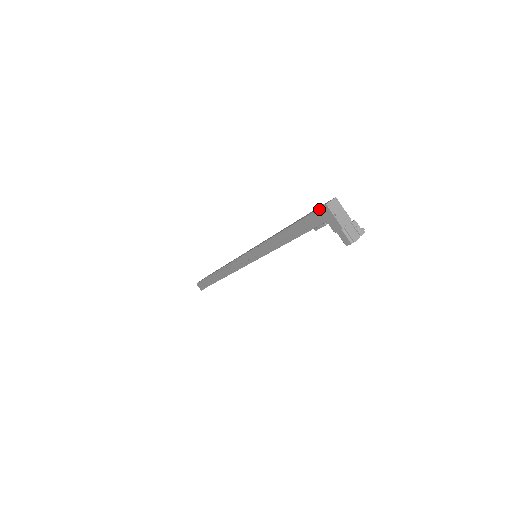
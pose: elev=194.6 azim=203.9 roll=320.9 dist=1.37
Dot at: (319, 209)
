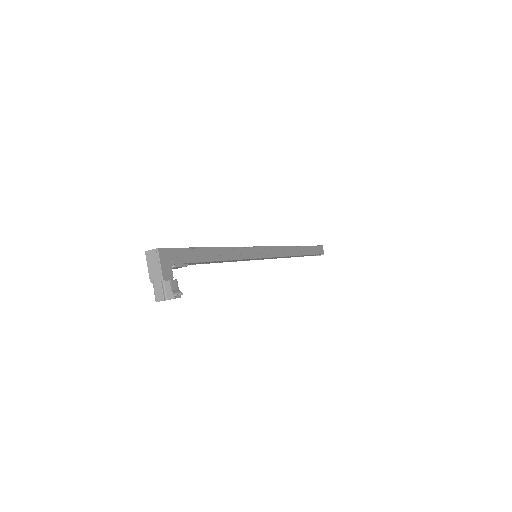
Dot at: occluded
